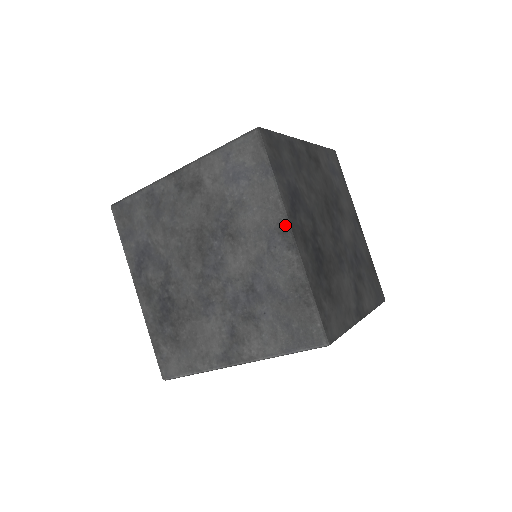
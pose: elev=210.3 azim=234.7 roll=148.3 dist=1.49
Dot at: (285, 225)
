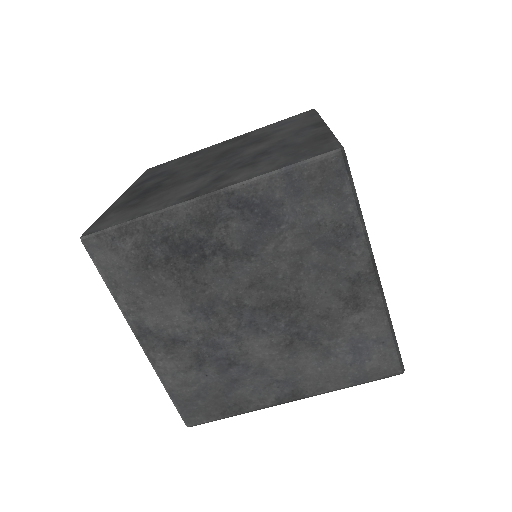
Dot at: (319, 122)
